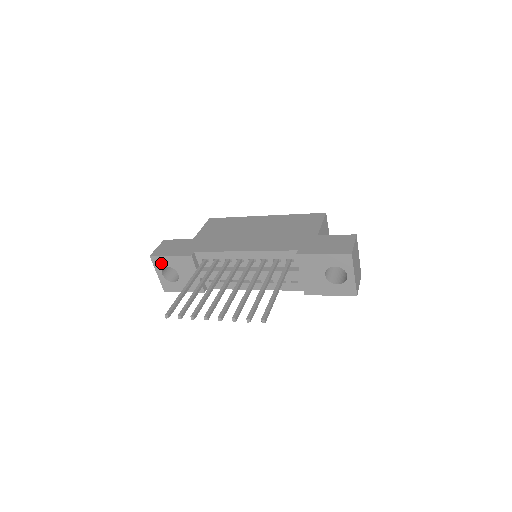
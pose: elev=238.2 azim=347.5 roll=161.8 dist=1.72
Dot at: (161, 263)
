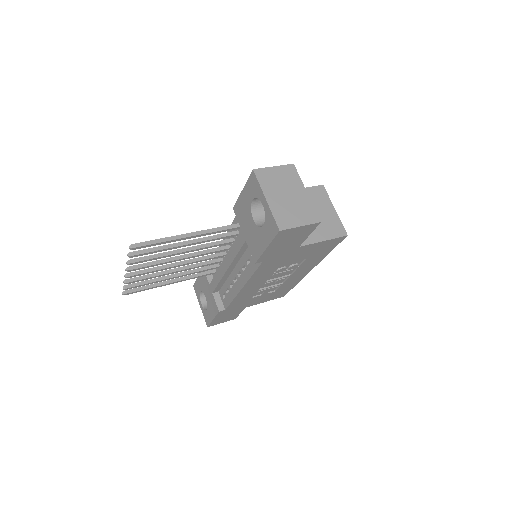
Dot at: (198, 290)
